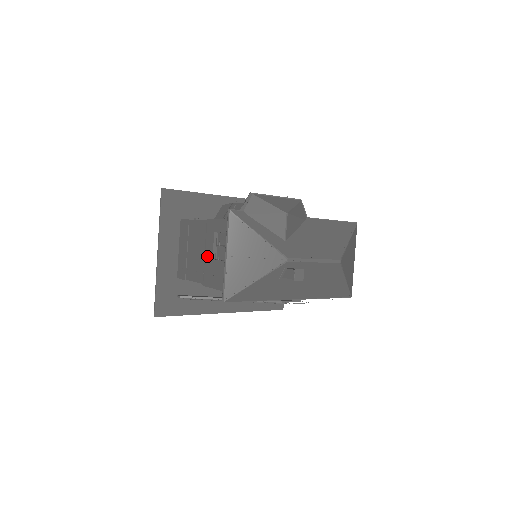
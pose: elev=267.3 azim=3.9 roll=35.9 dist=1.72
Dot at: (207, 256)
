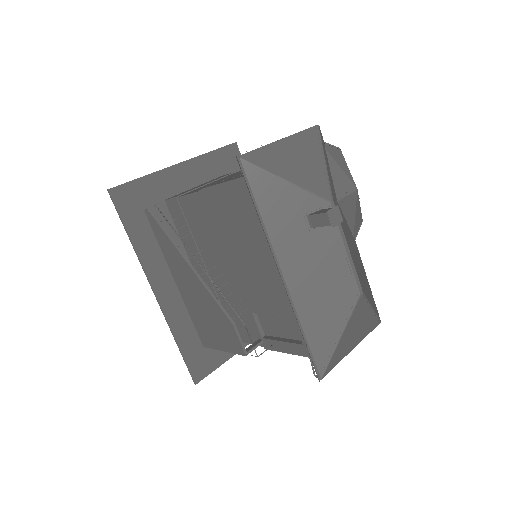
Dot at: (235, 174)
